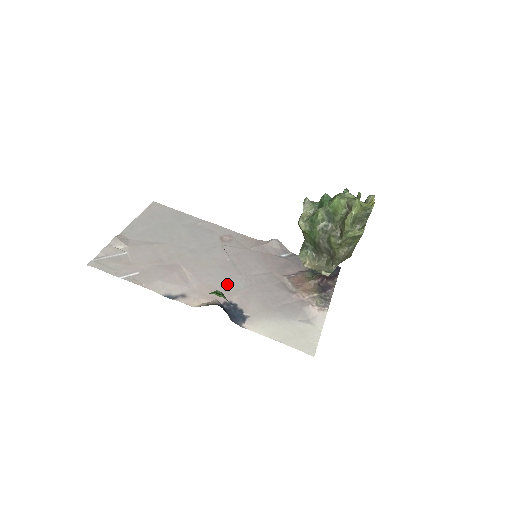
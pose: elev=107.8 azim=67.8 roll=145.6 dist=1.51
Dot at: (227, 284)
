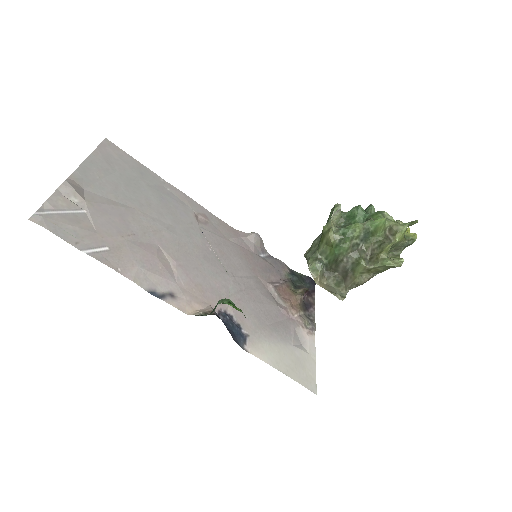
Dot at: (217, 285)
